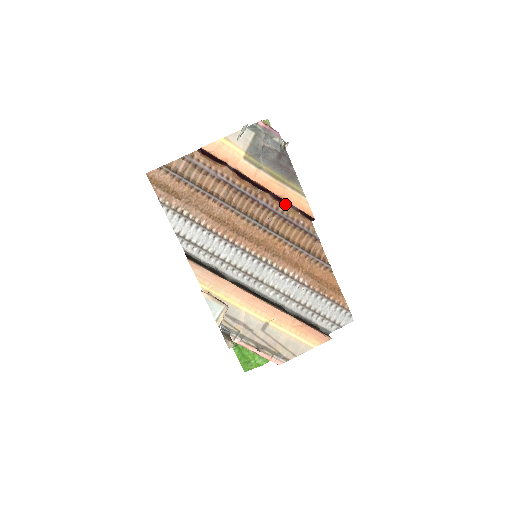
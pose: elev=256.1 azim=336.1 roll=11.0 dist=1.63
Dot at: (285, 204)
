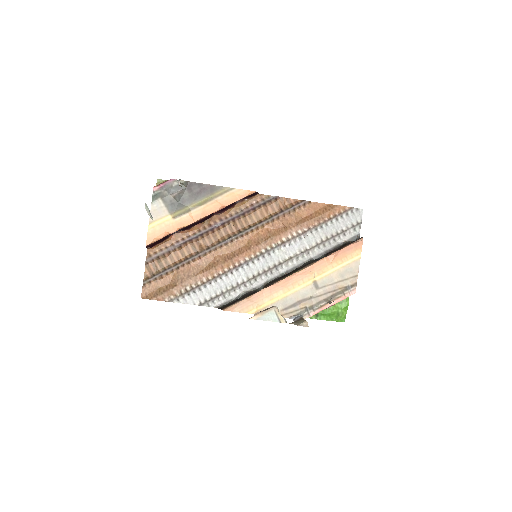
Dot at: (231, 207)
